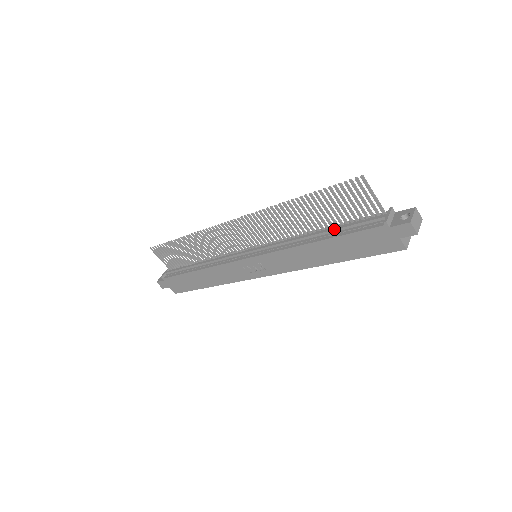
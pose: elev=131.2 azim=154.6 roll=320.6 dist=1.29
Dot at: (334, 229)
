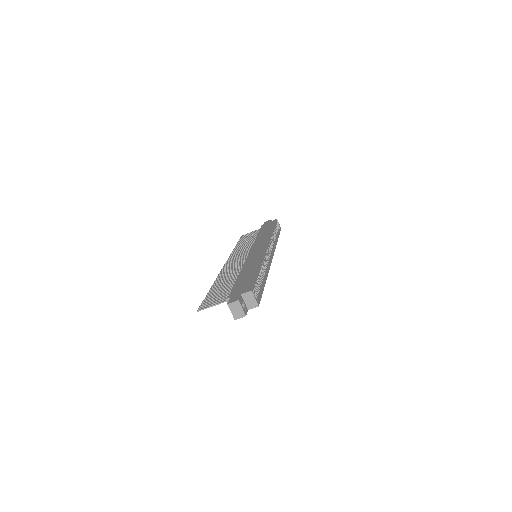
Dot at: occluded
